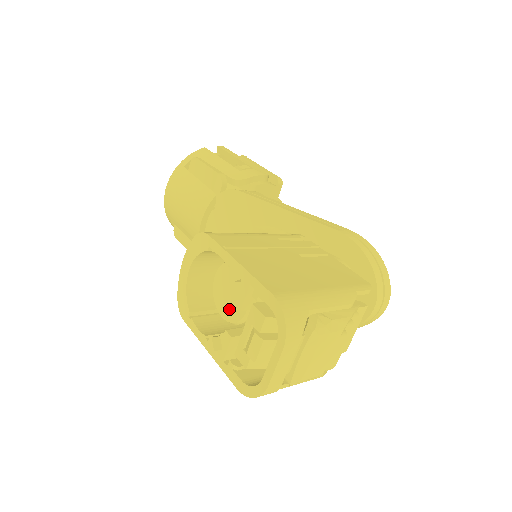
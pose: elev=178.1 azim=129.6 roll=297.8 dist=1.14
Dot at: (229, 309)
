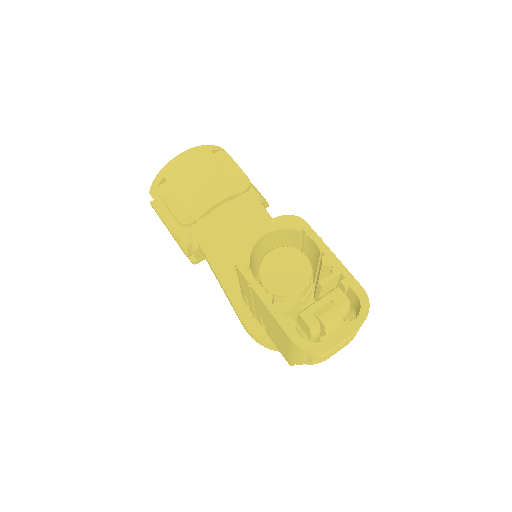
Dot at: (278, 280)
